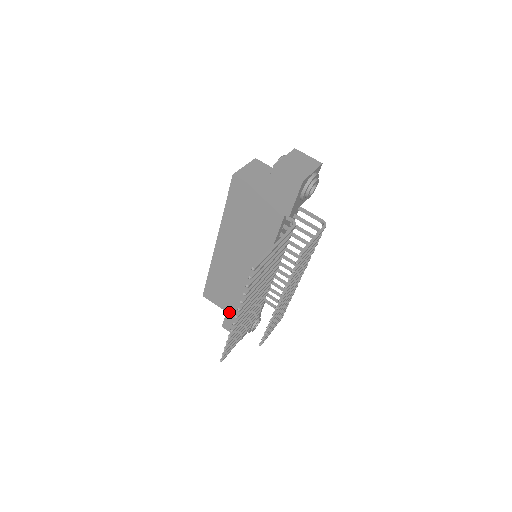
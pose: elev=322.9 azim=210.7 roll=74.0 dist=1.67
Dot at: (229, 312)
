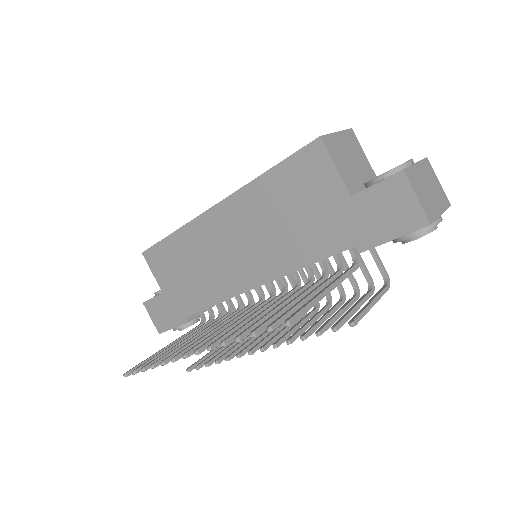
Dot at: (166, 295)
